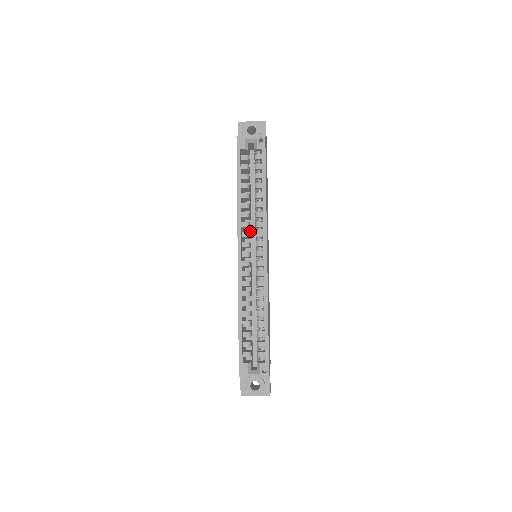
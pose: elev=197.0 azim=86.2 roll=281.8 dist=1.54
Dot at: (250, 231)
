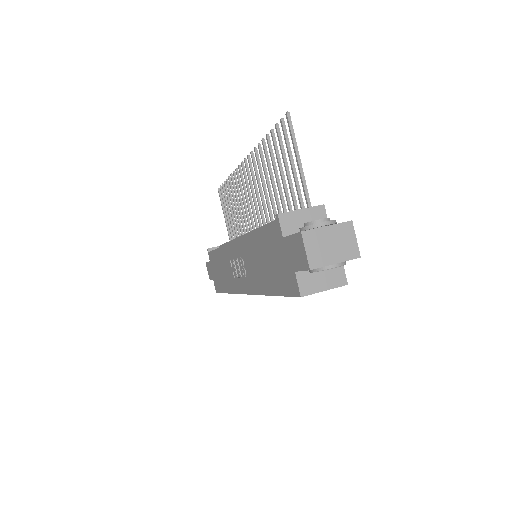
Dot at: occluded
